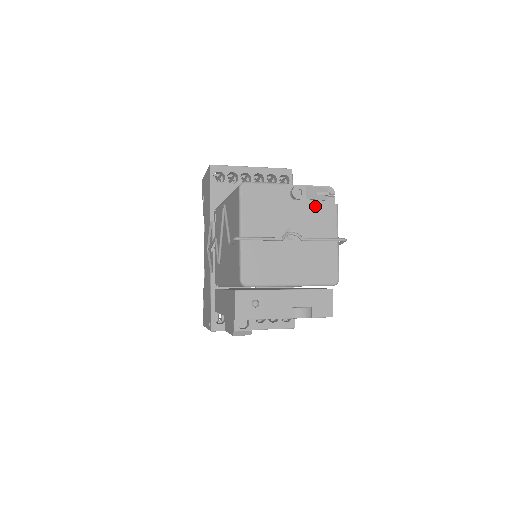
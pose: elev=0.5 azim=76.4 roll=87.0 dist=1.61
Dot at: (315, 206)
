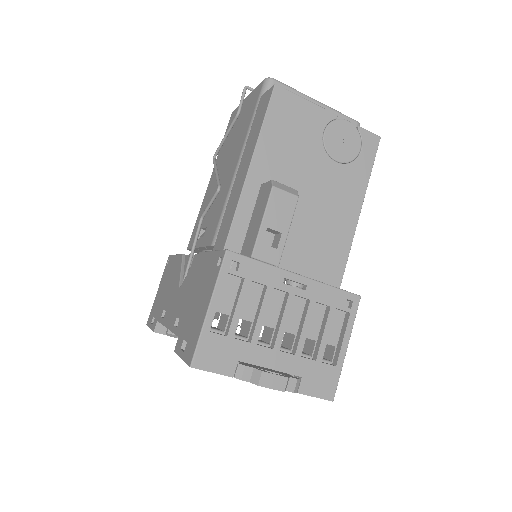
Dot at: occluded
